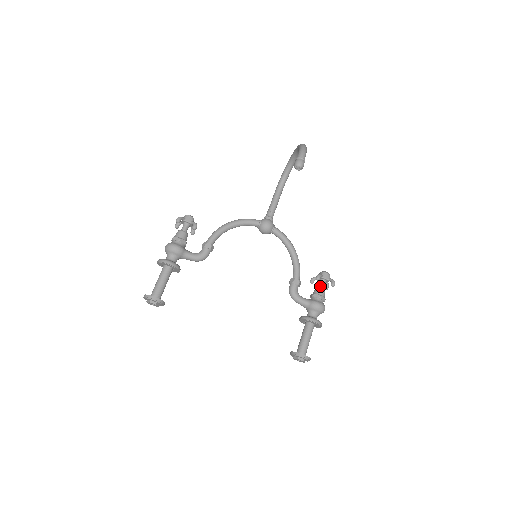
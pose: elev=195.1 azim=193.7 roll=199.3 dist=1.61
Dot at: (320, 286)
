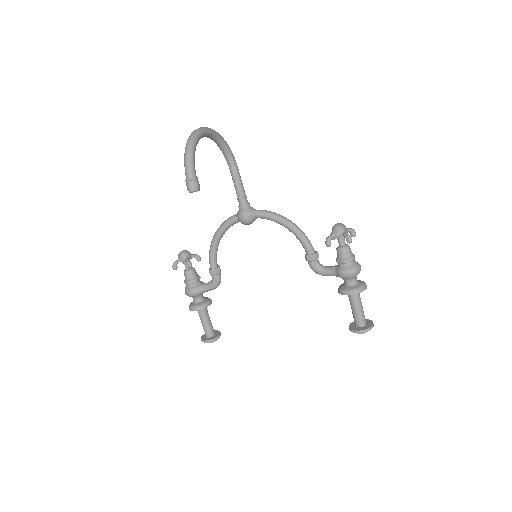
Dot at: (339, 246)
